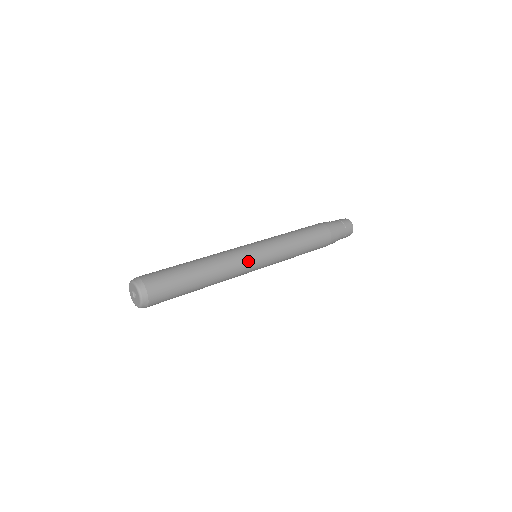
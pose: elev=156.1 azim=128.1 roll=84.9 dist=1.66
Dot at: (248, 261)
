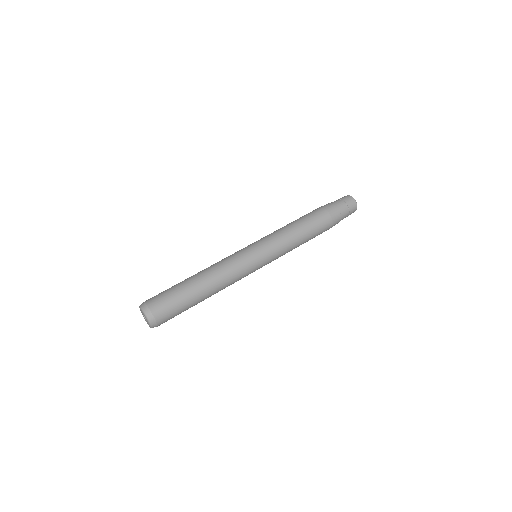
Dot at: (247, 268)
